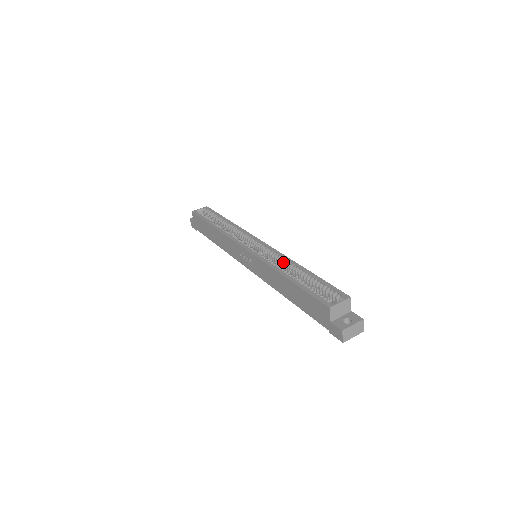
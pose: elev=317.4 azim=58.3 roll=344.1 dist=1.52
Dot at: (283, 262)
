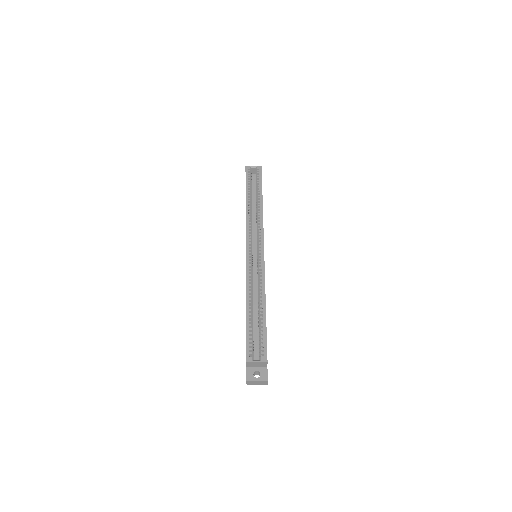
Dot at: (259, 286)
